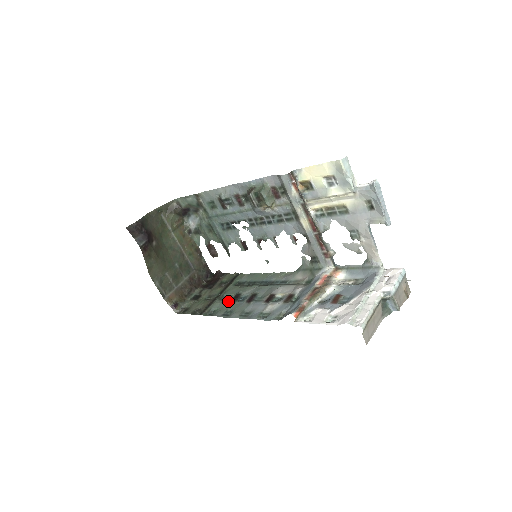
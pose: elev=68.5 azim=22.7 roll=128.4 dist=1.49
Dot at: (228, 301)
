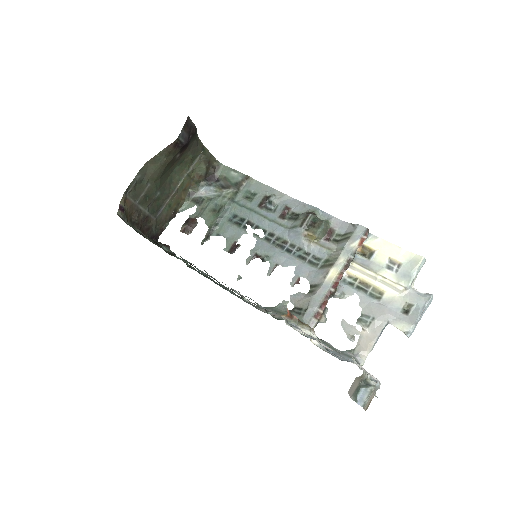
Dot at: occluded
